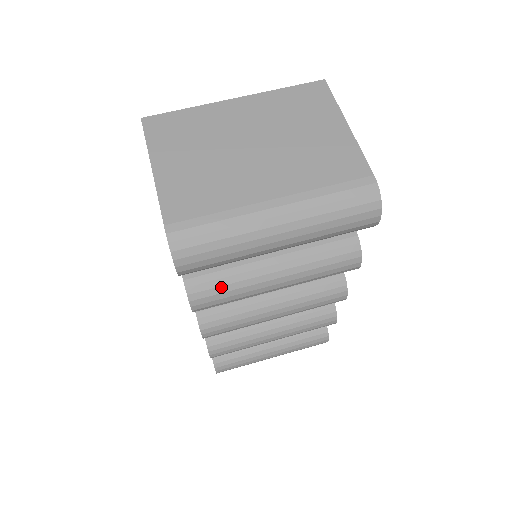
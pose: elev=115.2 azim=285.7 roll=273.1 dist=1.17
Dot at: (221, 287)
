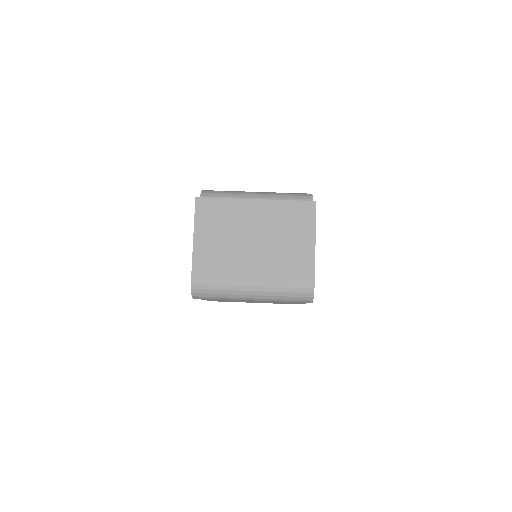
Dot at: occluded
